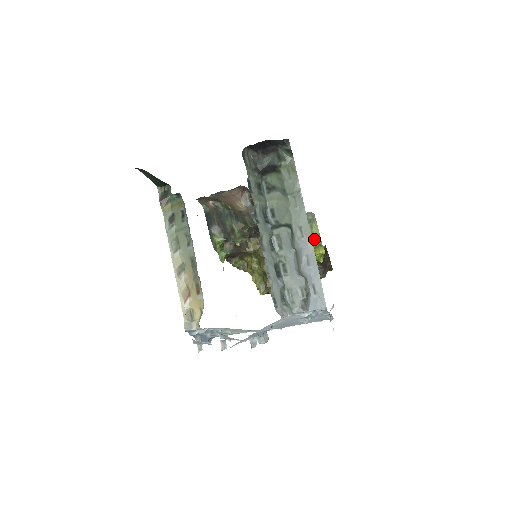
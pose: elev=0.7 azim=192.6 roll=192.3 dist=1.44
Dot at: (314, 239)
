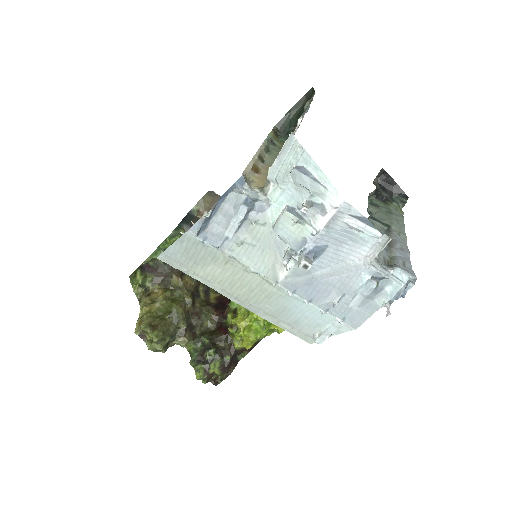
Dot at: occluded
